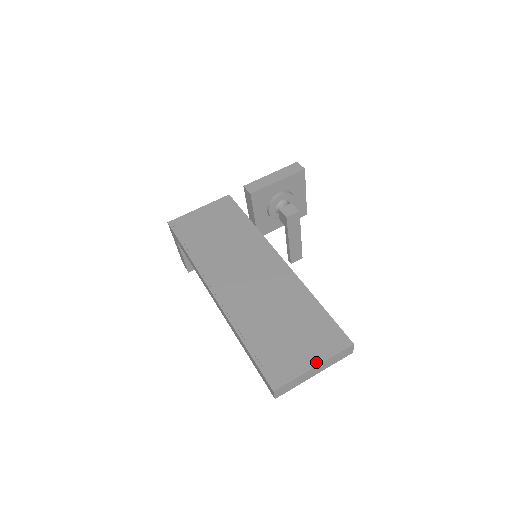
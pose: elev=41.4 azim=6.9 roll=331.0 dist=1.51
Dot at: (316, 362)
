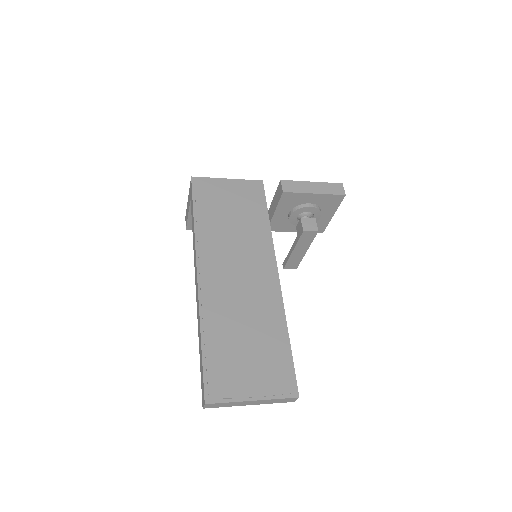
Dot at: (257, 396)
